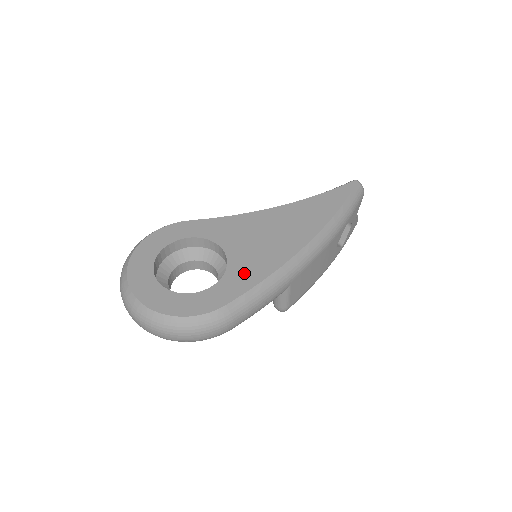
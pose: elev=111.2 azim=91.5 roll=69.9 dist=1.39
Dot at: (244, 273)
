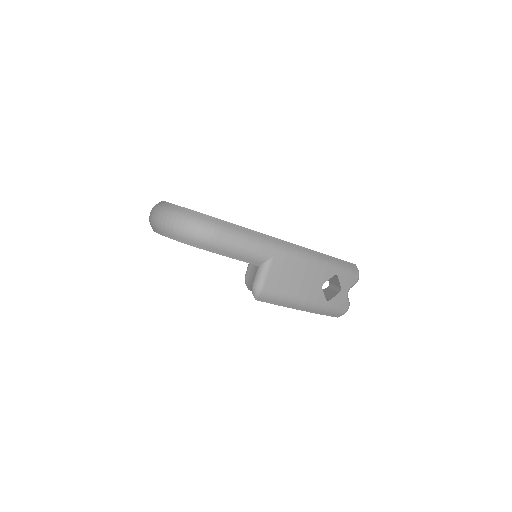
Dot at: occluded
